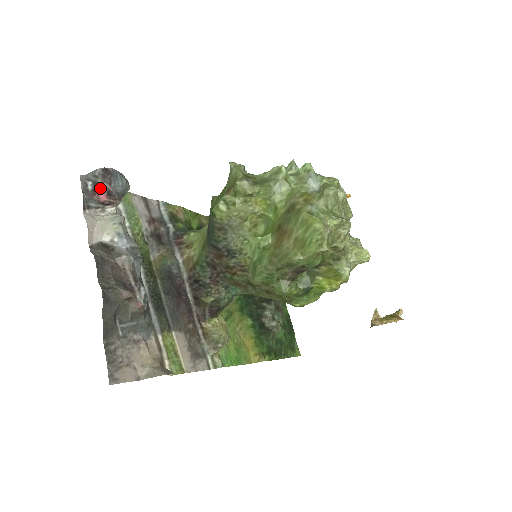
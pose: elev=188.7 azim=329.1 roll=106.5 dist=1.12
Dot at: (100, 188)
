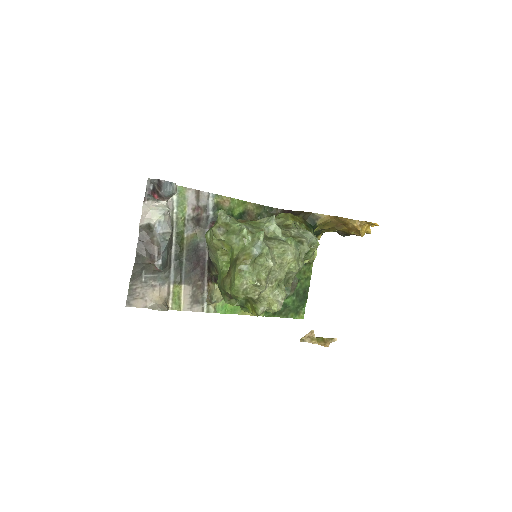
Dot at: (155, 191)
